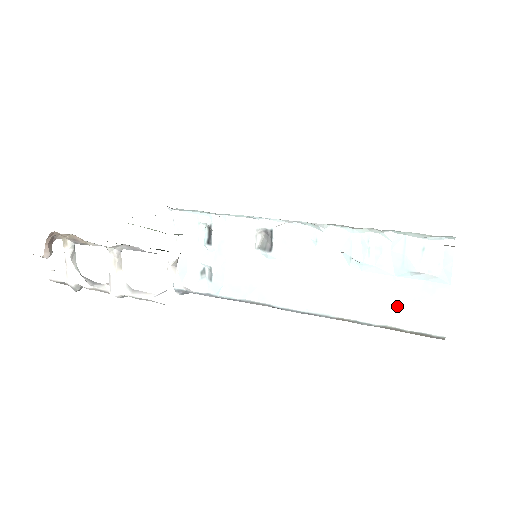
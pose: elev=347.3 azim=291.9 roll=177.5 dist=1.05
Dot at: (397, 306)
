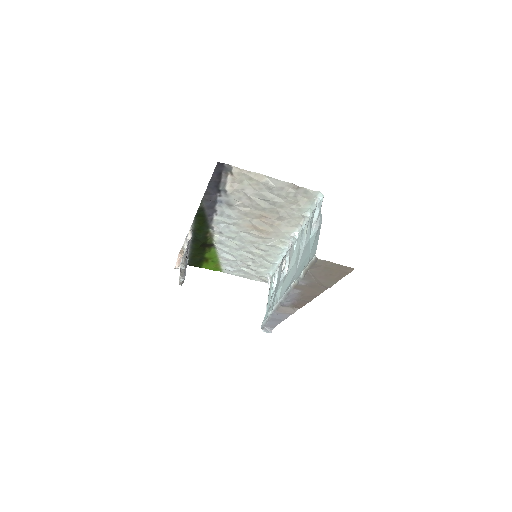
Dot at: (308, 256)
